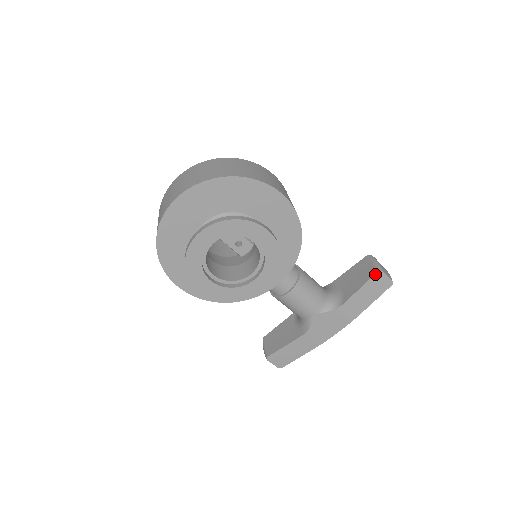
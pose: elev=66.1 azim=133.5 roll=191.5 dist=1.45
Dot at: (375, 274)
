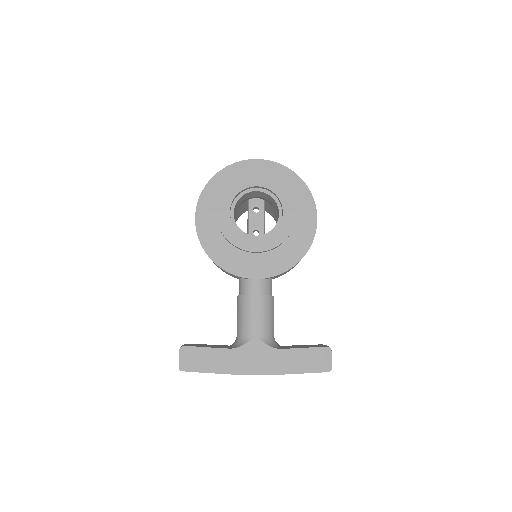
Dot at: (324, 347)
